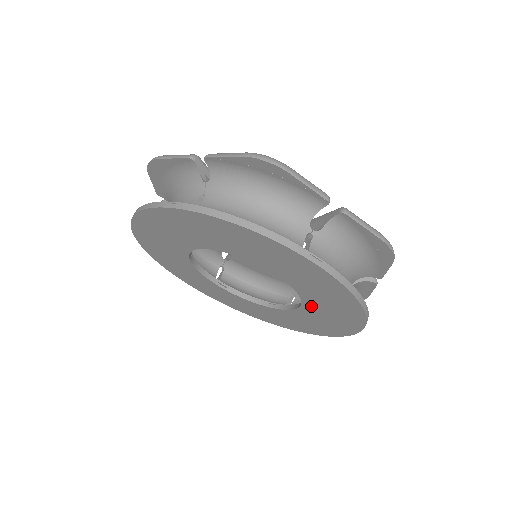
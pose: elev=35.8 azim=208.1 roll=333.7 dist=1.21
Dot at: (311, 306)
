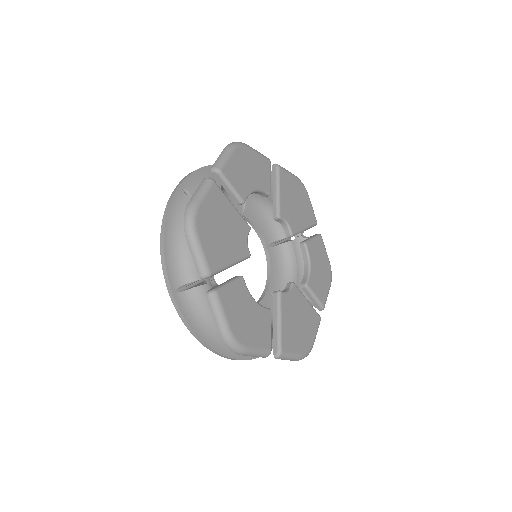
Dot at: occluded
